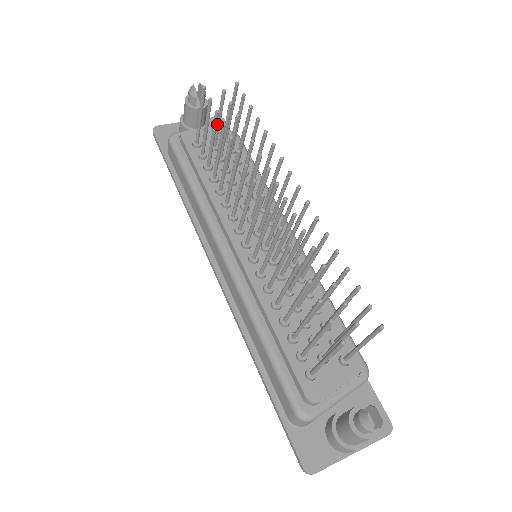
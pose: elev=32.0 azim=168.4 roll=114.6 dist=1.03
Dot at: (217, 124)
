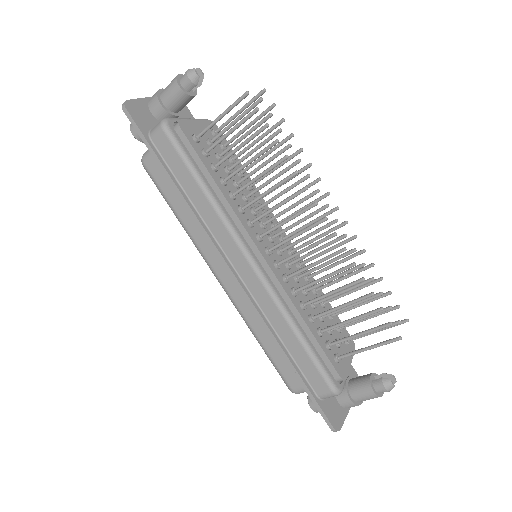
Dot at: (232, 124)
